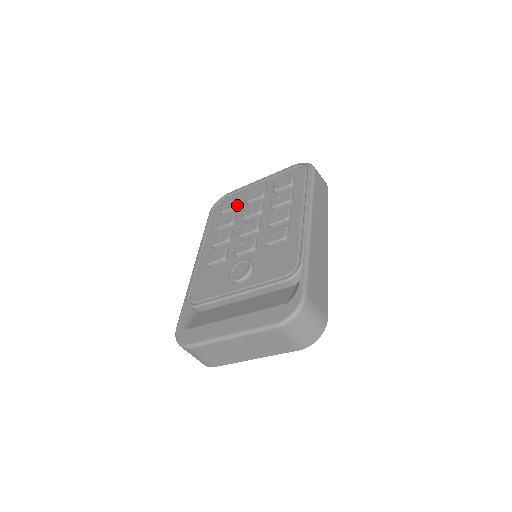
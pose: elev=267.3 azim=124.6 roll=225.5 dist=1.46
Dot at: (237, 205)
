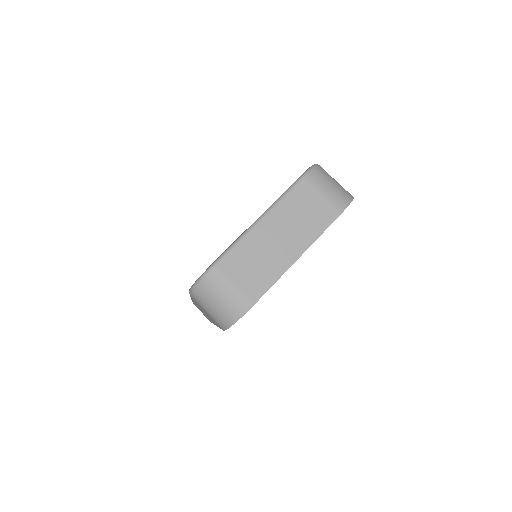
Dot at: occluded
